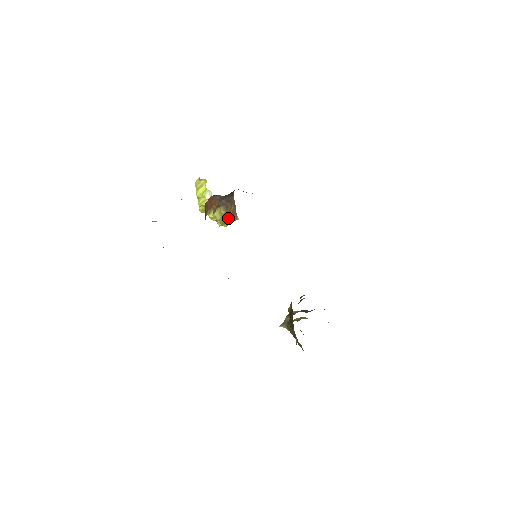
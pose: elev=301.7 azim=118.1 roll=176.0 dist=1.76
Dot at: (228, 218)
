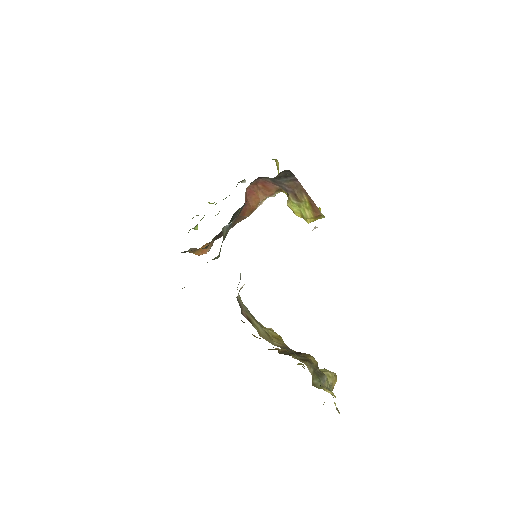
Dot at: (309, 211)
